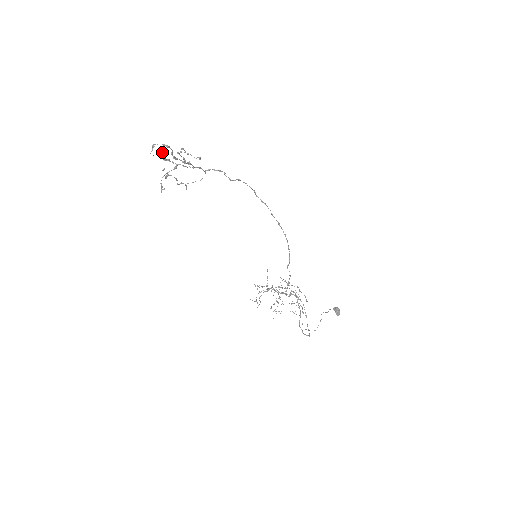
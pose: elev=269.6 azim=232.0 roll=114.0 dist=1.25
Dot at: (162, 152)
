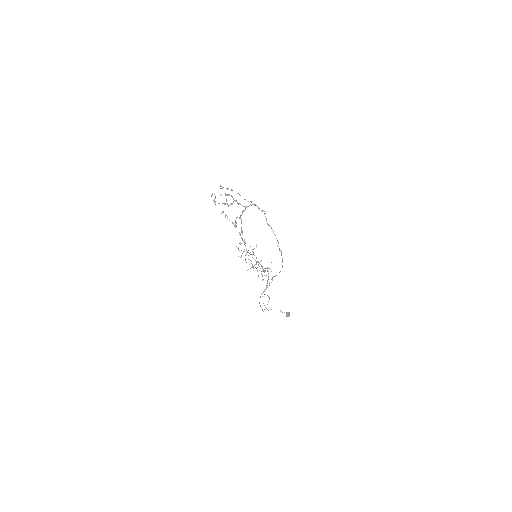
Dot at: occluded
